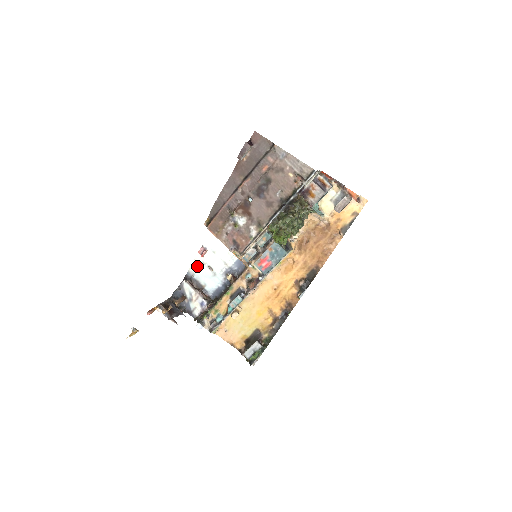
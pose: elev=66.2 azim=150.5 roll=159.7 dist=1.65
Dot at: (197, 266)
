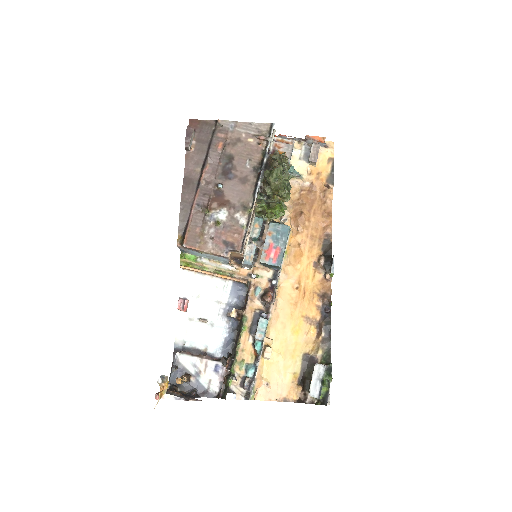
Dot at: (184, 328)
